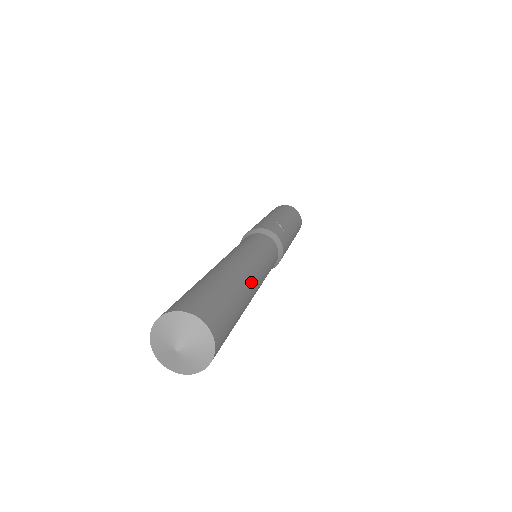
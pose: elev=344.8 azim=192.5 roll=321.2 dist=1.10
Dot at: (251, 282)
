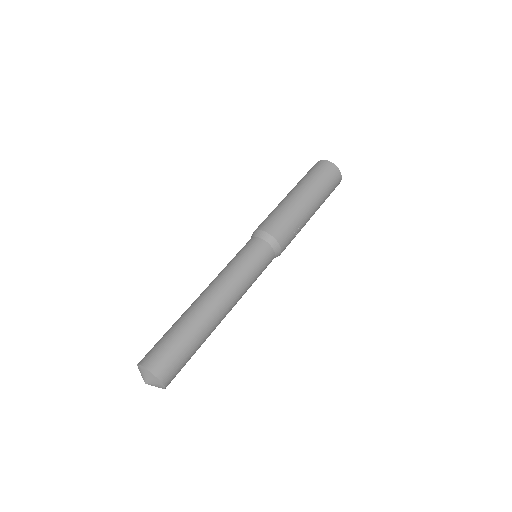
Dot at: occluded
